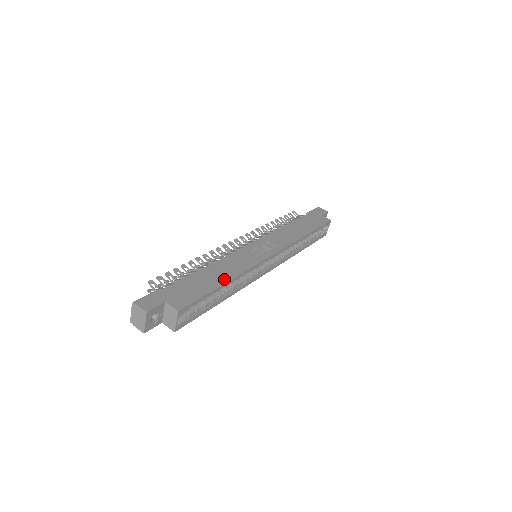
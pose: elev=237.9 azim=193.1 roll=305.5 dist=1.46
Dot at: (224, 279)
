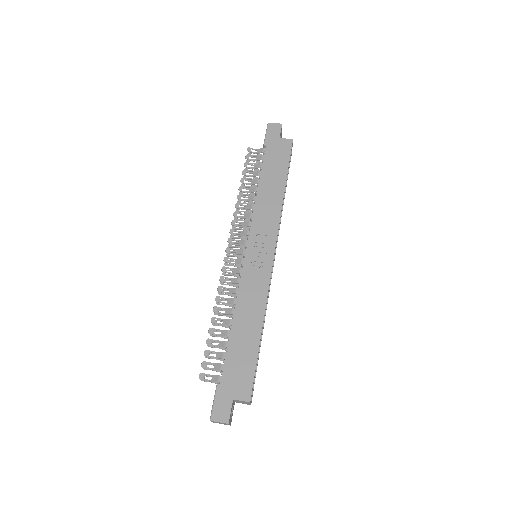
Dot at: (257, 328)
